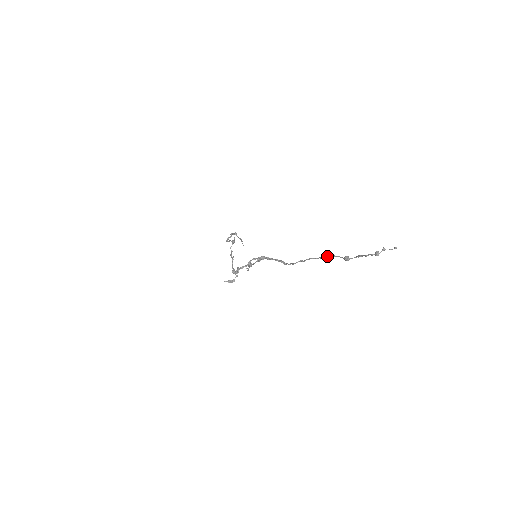
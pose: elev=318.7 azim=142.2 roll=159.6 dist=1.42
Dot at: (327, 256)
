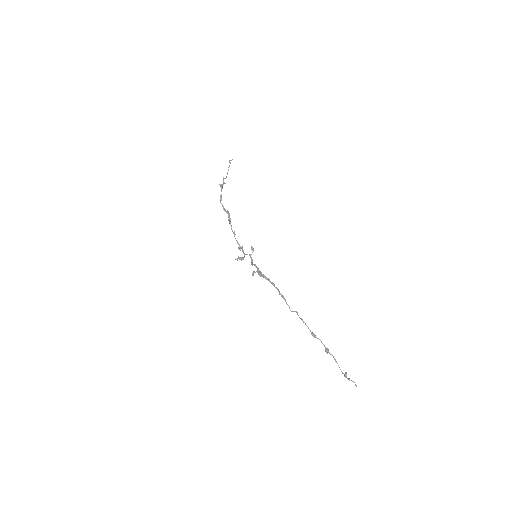
Dot at: (314, 337)
